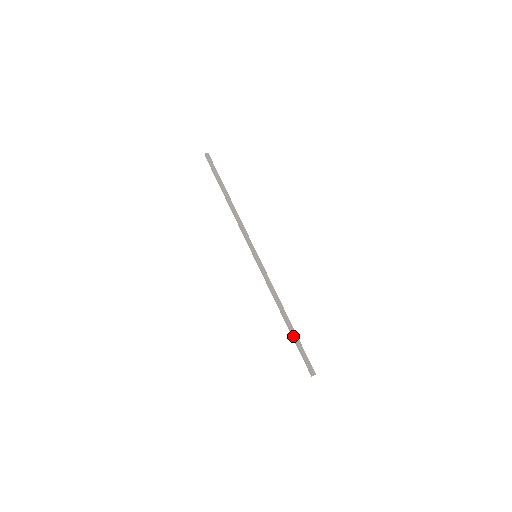
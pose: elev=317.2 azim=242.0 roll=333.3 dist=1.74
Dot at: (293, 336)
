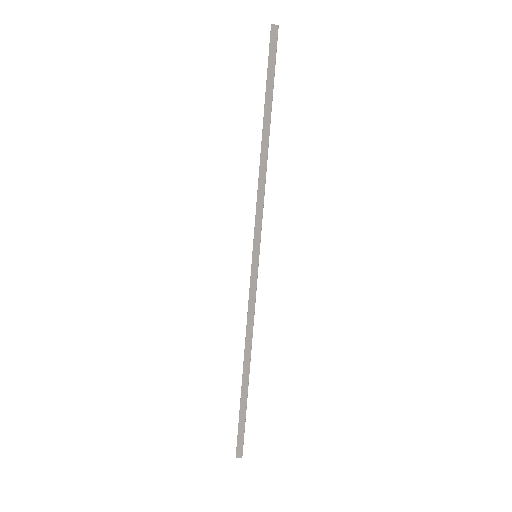
Dot at: (241, 396)
